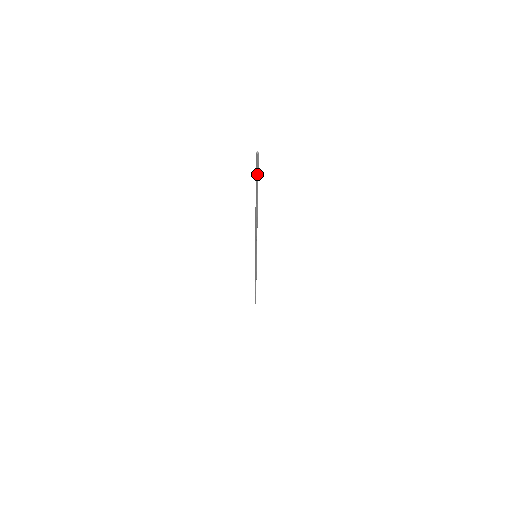
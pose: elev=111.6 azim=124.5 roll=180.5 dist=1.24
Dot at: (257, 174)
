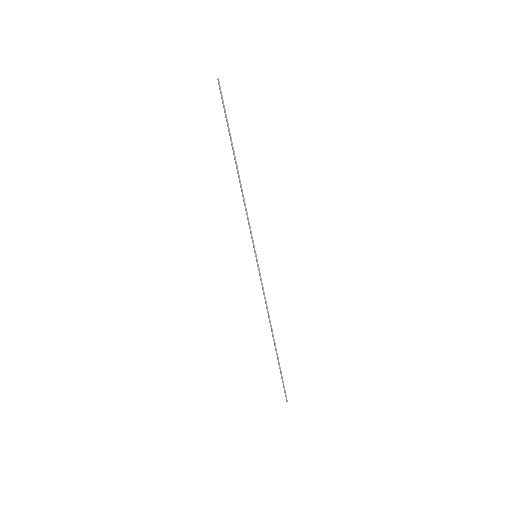
Dot at: (224, 106)
